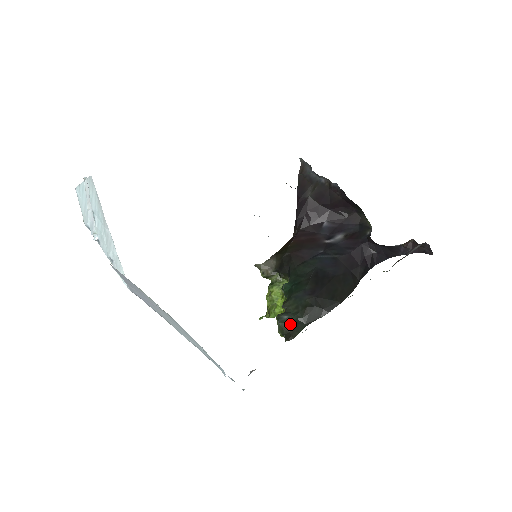
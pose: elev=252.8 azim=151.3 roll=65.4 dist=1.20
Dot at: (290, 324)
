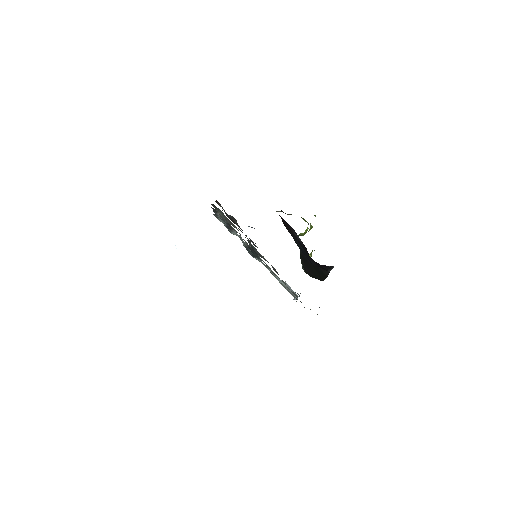
Dot at: (306, 273)
